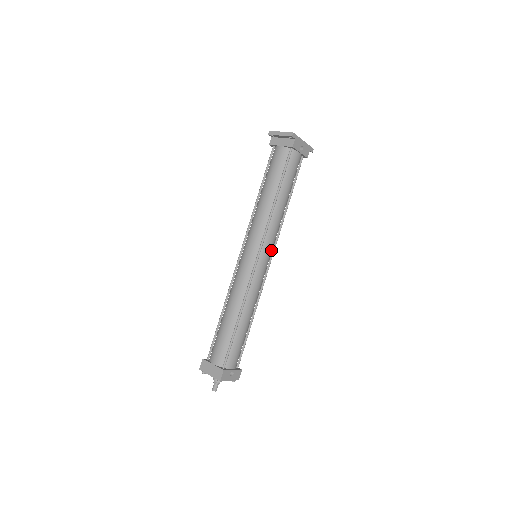
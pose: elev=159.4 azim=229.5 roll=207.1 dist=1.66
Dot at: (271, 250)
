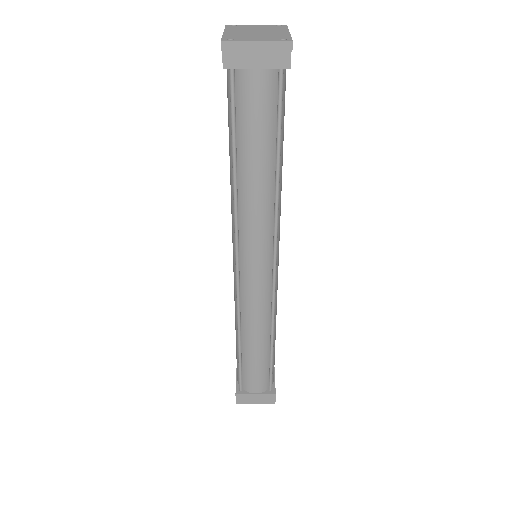
Dot at: occluded
